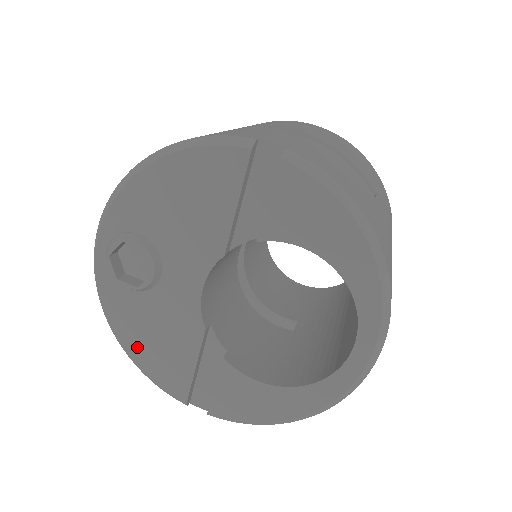
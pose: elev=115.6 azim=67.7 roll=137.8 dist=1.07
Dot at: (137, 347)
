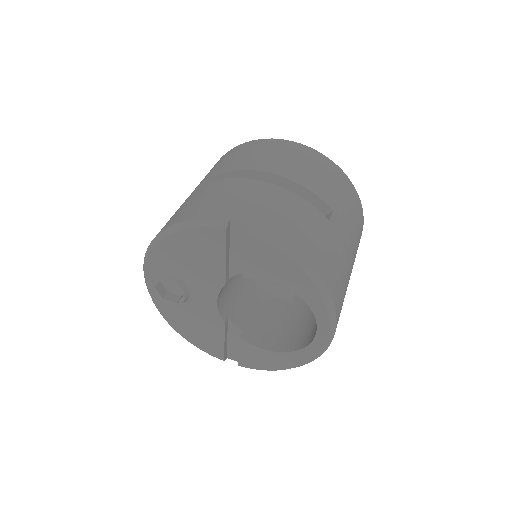
Dot at: (186, 332)
